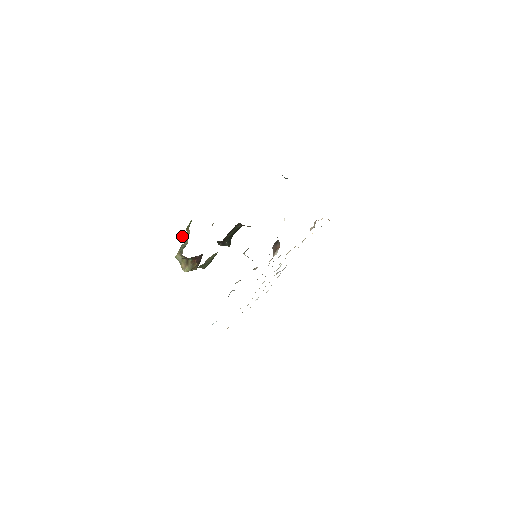
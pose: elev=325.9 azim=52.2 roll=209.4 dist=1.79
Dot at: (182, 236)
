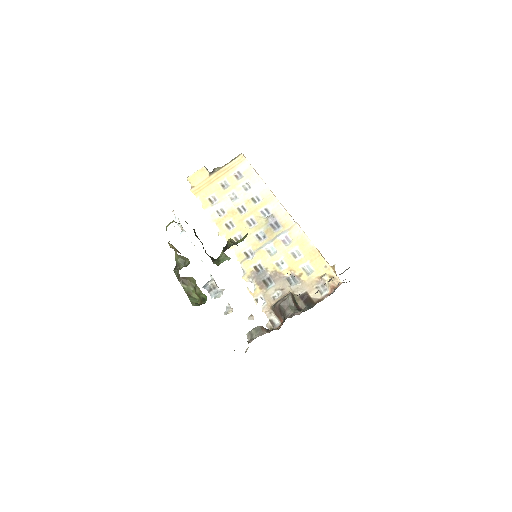
Dot at: (186, 280)
